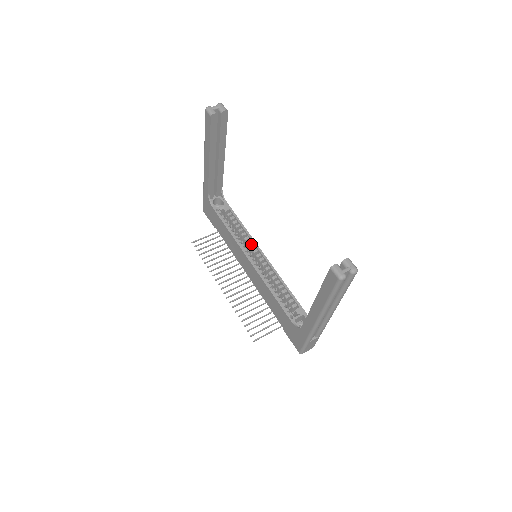
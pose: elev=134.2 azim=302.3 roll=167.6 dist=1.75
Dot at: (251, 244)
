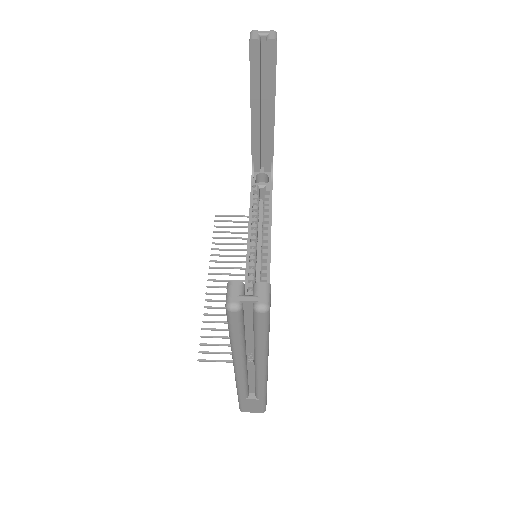
Dot at: (267, 242)
